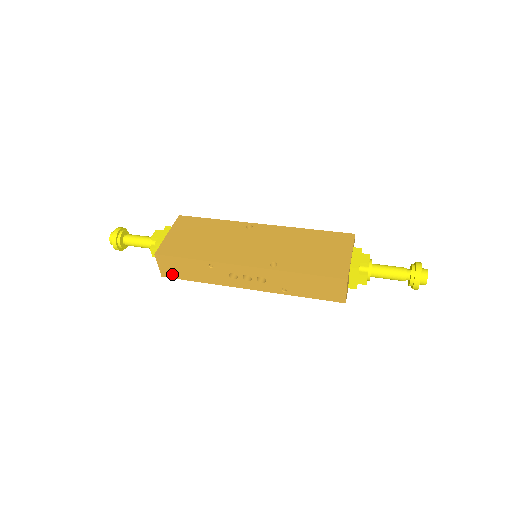
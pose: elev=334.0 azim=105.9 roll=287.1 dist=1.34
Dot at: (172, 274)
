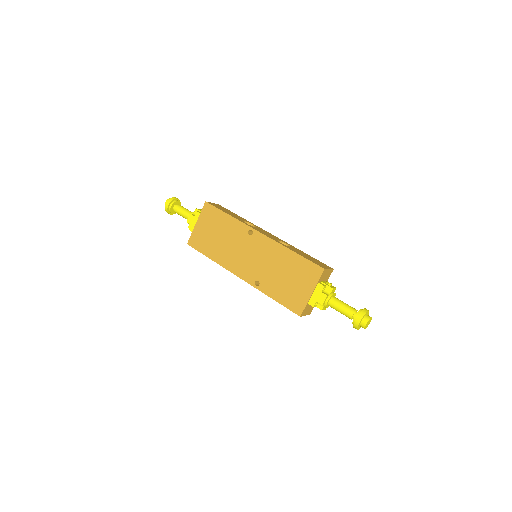
Dot at: occluded
